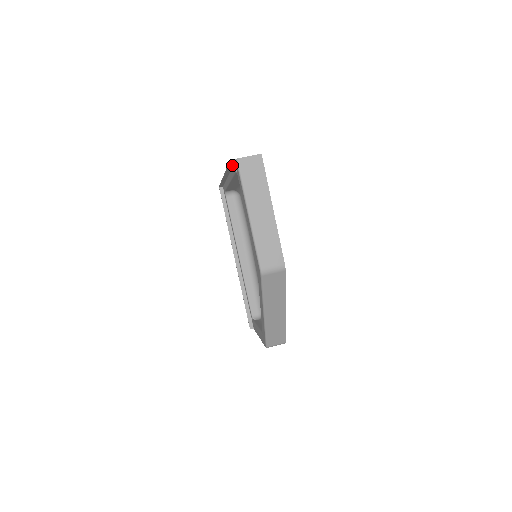
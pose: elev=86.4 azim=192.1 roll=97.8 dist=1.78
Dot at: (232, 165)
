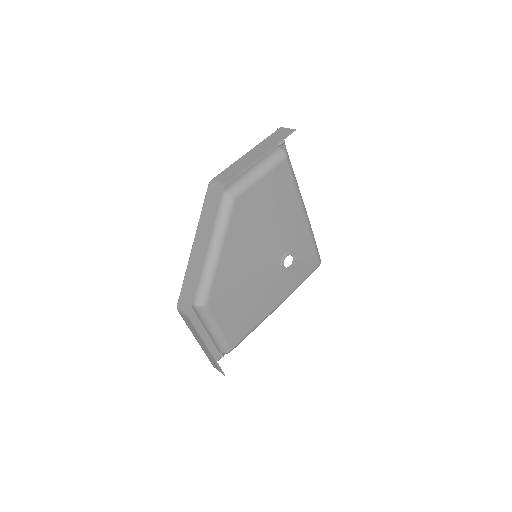
Dot at: occluded
